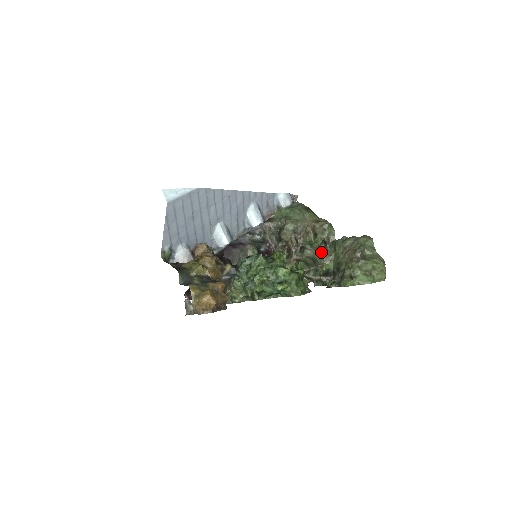
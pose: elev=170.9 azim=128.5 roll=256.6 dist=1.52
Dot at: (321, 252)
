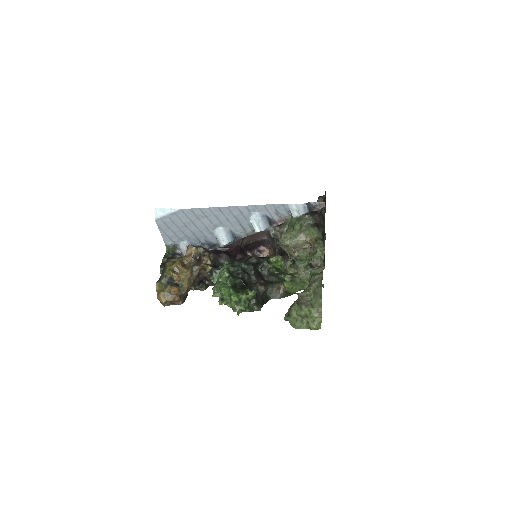
Dot at: (305, 272)
